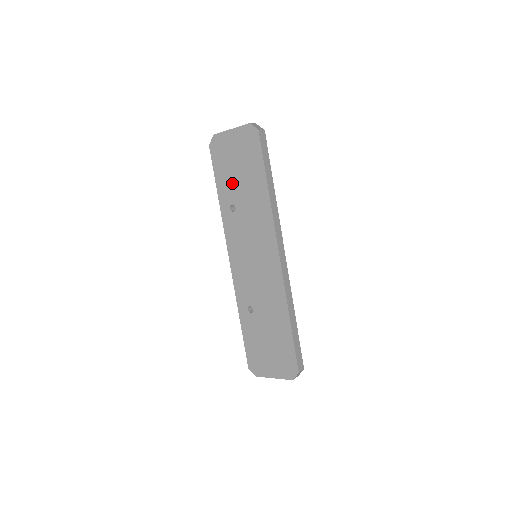
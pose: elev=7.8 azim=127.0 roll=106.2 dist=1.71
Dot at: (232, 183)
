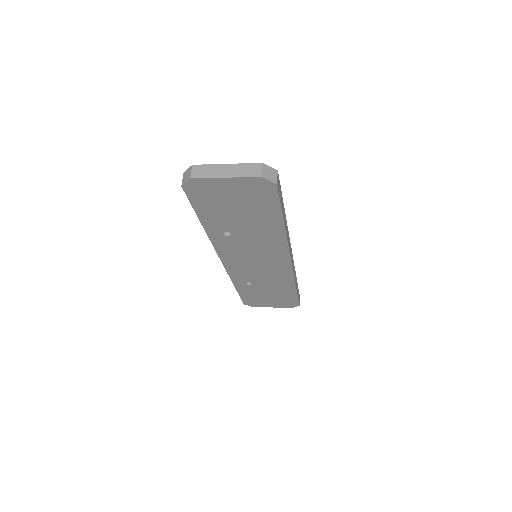
Dot at: (227, 219)
